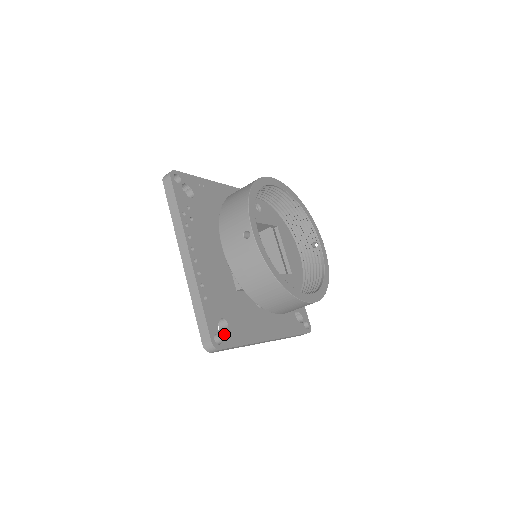
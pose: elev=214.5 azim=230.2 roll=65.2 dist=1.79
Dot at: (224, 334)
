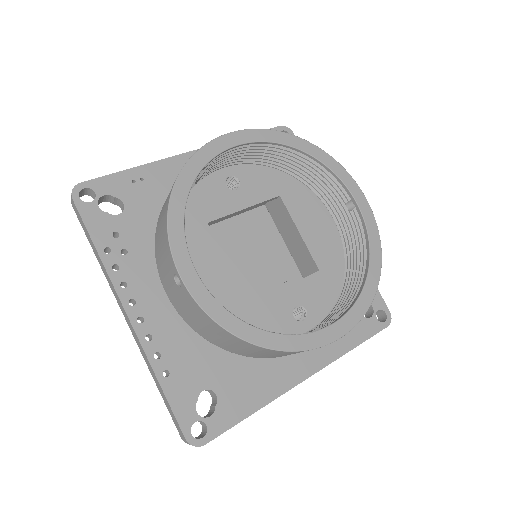
Dot at: (211, 414)
